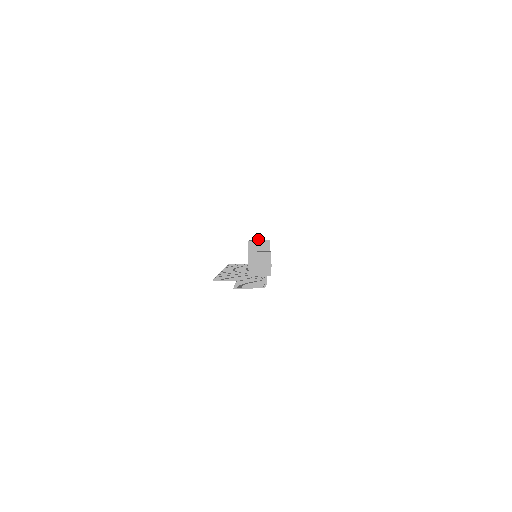
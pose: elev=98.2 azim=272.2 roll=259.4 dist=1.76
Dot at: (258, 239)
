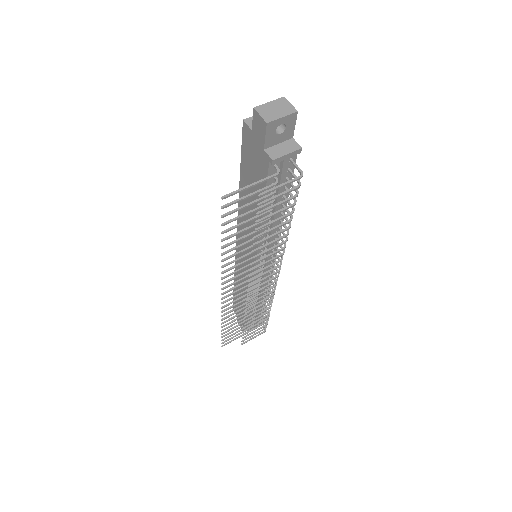
Dot at: occluded
